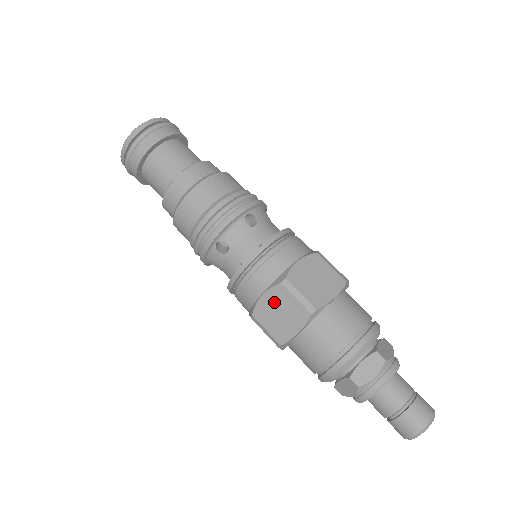
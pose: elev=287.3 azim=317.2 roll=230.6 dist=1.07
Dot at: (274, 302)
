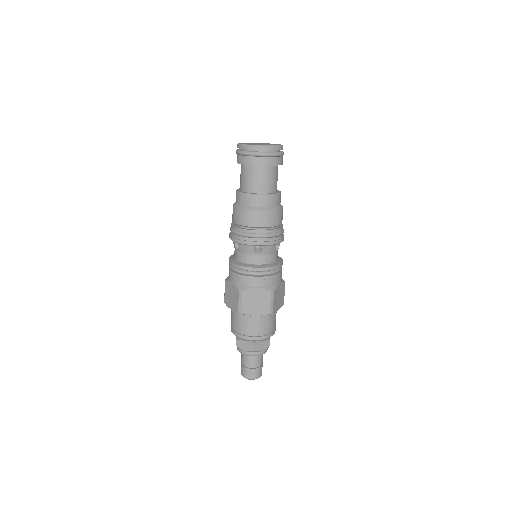
Dot at: (233, 291)
